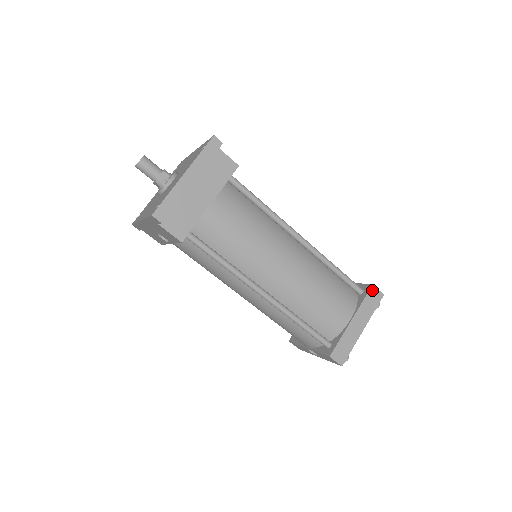
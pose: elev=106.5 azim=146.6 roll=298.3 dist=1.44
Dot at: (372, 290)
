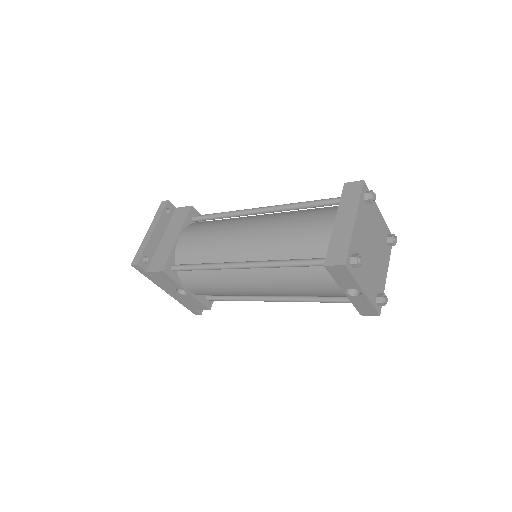
Dot at: (346, 187)
